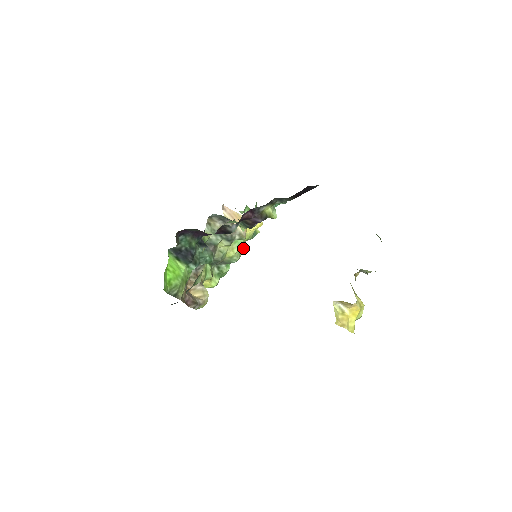
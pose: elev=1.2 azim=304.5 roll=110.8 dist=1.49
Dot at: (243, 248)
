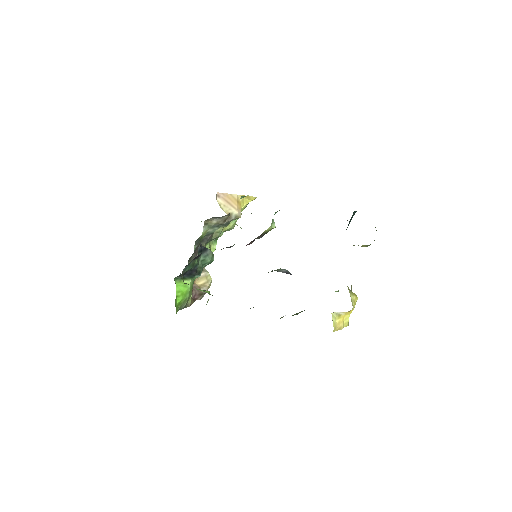
Dot at: occluded
